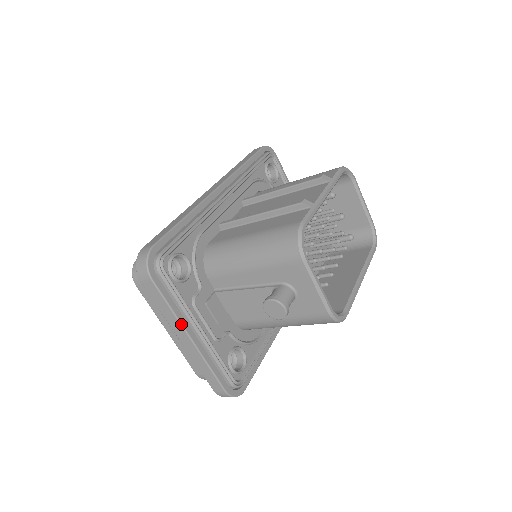
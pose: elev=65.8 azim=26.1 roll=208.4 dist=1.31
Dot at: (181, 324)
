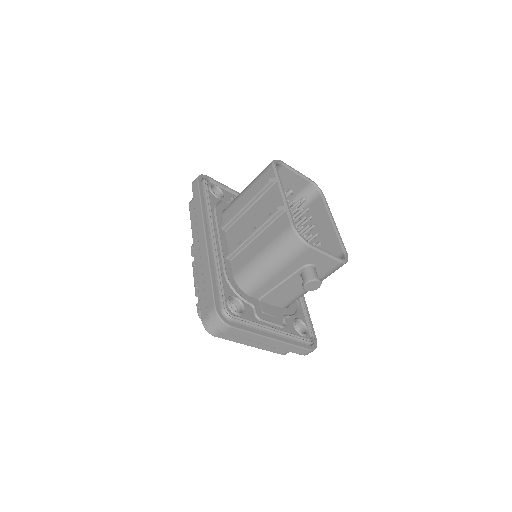
Dot at: (263, 336)
